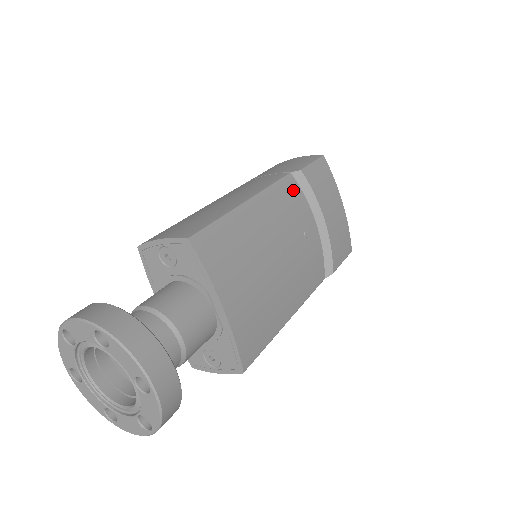
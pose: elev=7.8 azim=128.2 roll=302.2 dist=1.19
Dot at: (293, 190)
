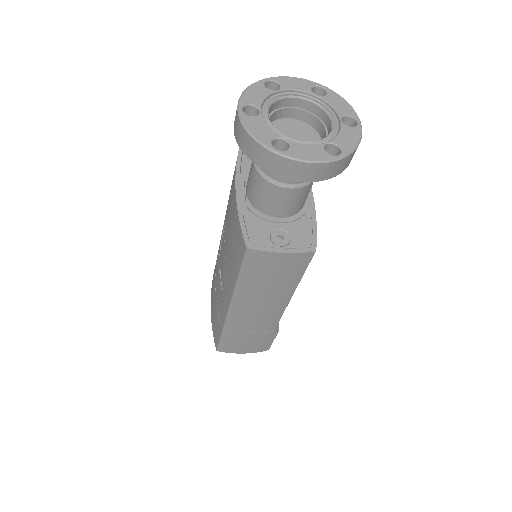
Dot at: occluded
